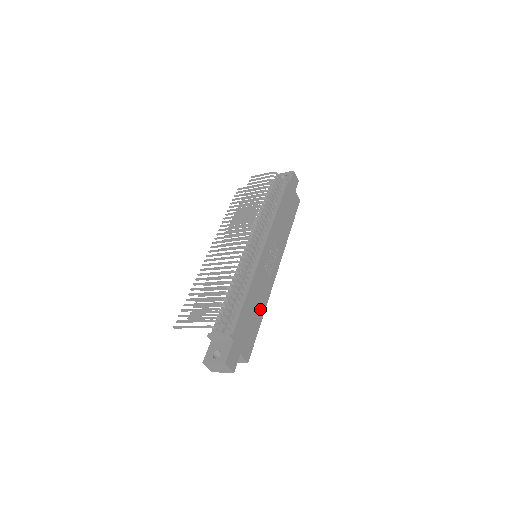
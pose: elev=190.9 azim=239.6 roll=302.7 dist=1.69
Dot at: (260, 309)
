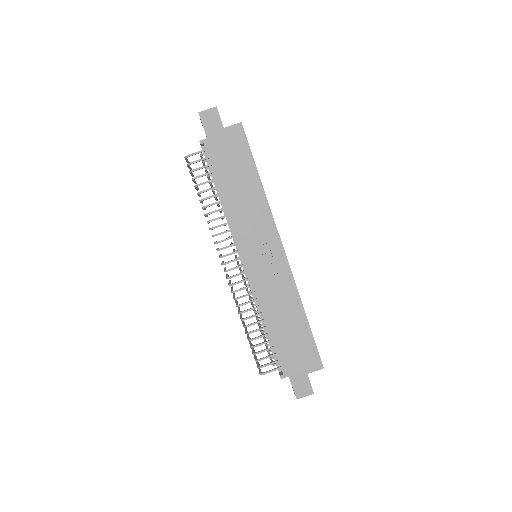
Dot at: (295, 313)
